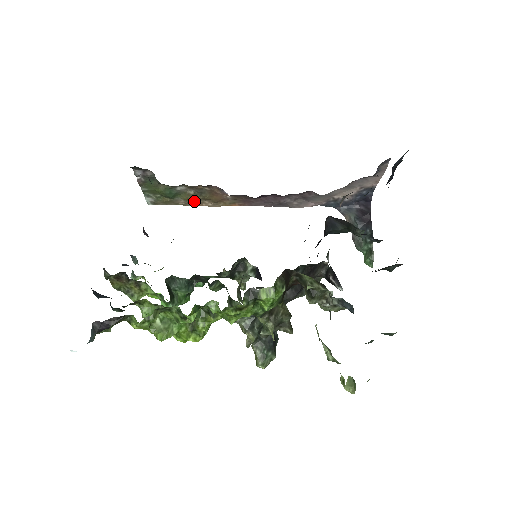
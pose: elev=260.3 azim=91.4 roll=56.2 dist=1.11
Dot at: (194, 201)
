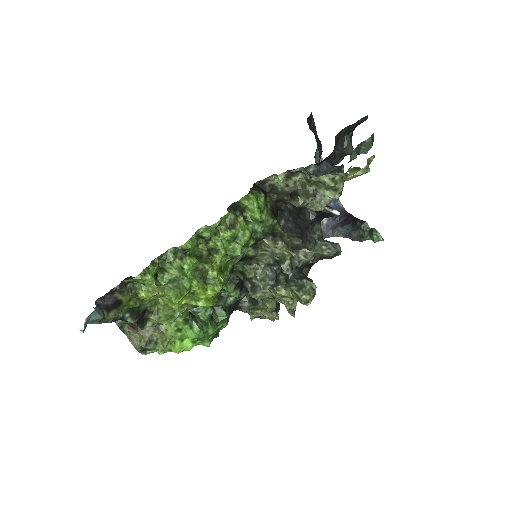
Dot at: occluded
